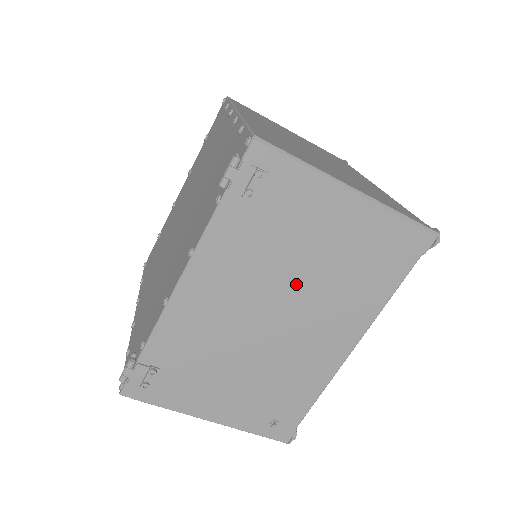
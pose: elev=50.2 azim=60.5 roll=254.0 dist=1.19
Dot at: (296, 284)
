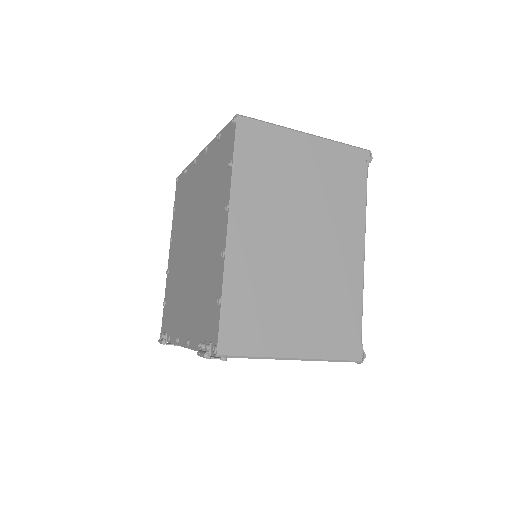
Dot at: occluded
